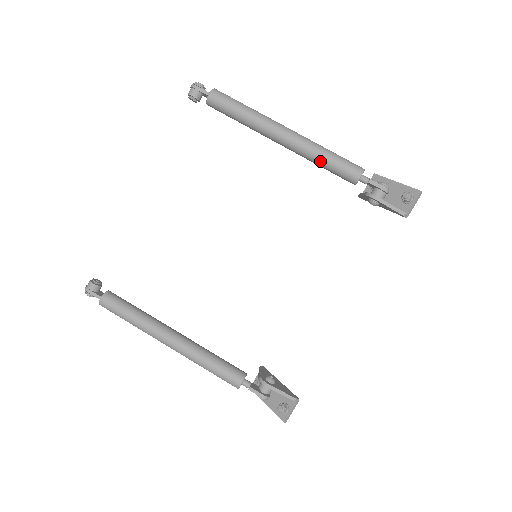
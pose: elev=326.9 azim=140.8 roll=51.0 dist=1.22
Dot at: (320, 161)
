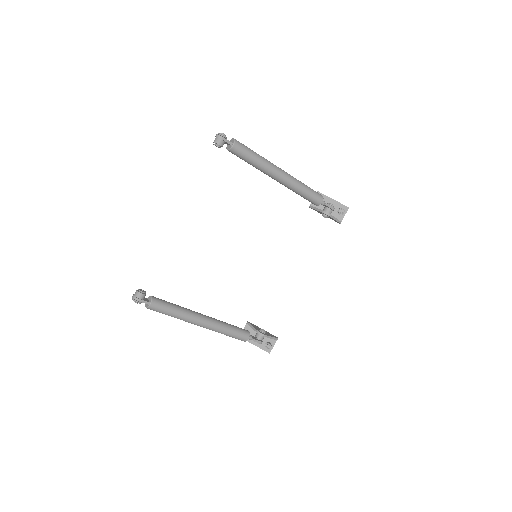
Dot at: (301, 193)
